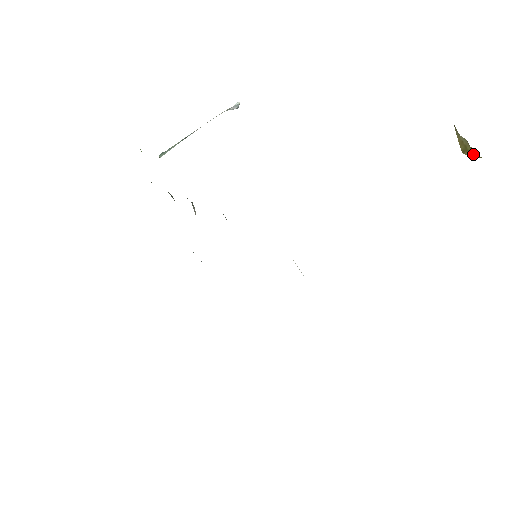
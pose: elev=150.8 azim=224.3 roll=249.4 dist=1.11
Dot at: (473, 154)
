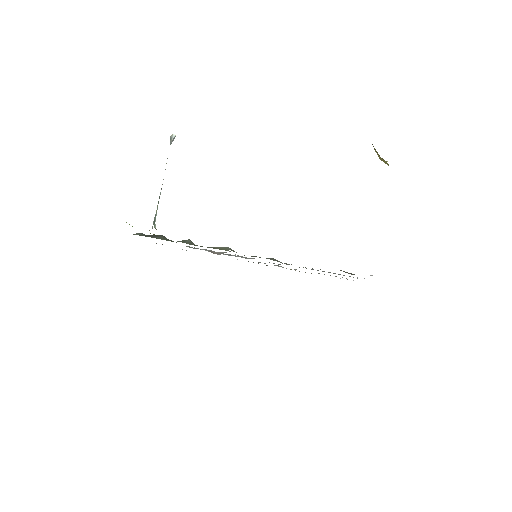
Dot at: occluded
